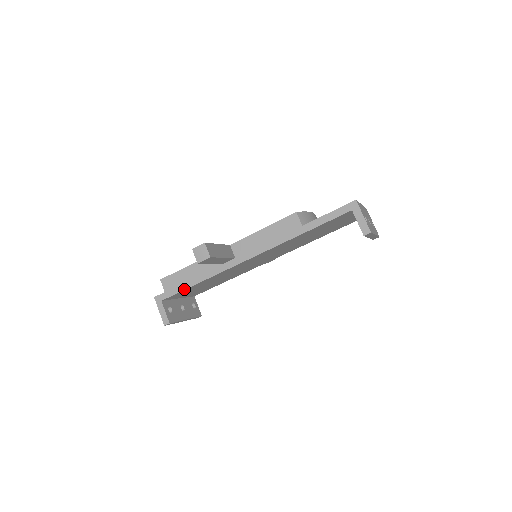
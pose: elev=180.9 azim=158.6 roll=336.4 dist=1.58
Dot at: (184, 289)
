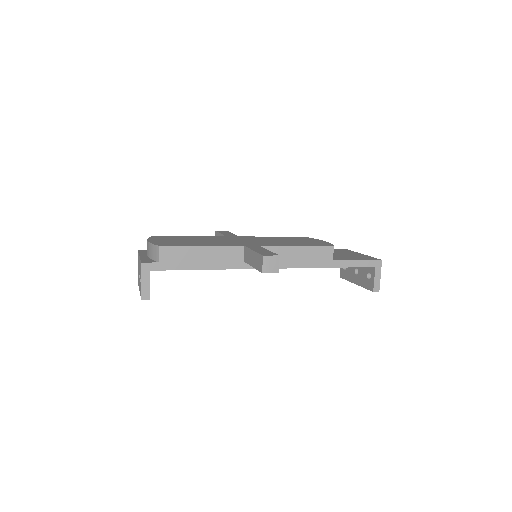
Dot at: (186, 269)
